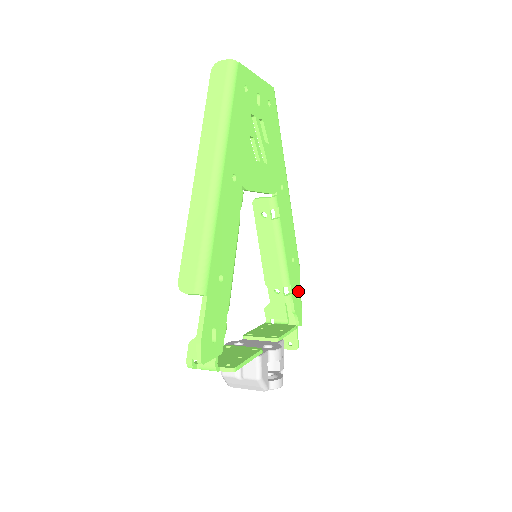
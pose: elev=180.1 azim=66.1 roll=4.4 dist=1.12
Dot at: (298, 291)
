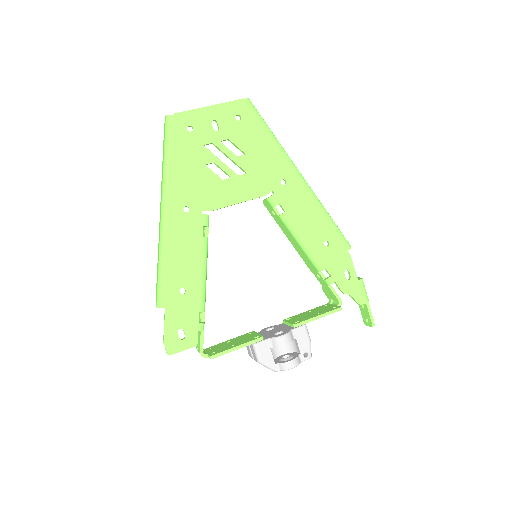
Dot at: (349, 271)
